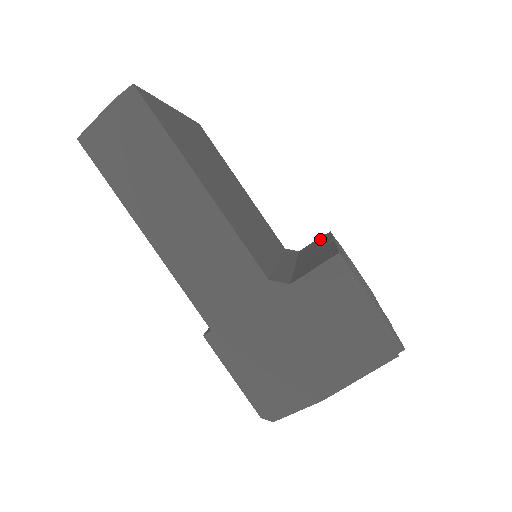
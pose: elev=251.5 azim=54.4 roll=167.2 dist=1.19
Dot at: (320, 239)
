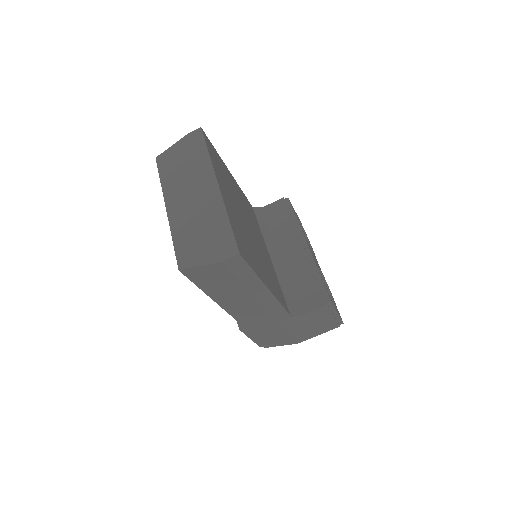
Dot at: (284, 212)
